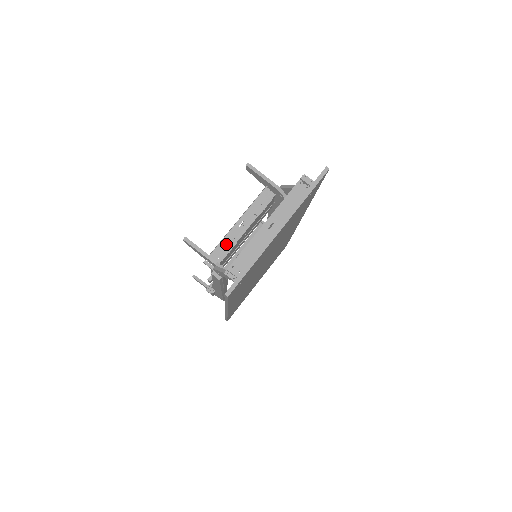
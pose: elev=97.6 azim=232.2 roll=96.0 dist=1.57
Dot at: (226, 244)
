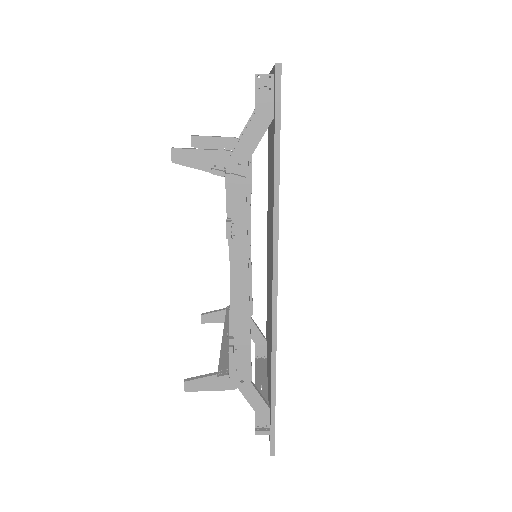
Dot at: occluded
